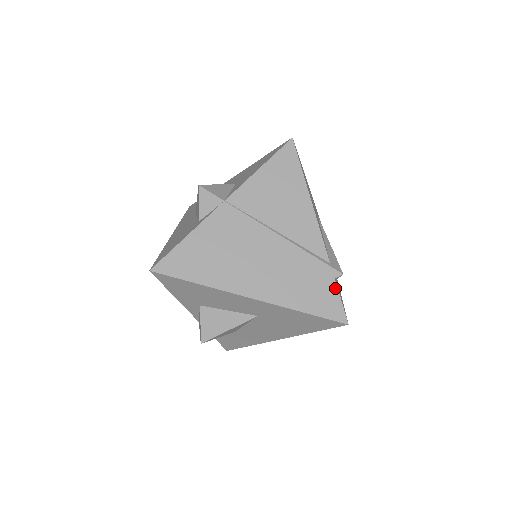
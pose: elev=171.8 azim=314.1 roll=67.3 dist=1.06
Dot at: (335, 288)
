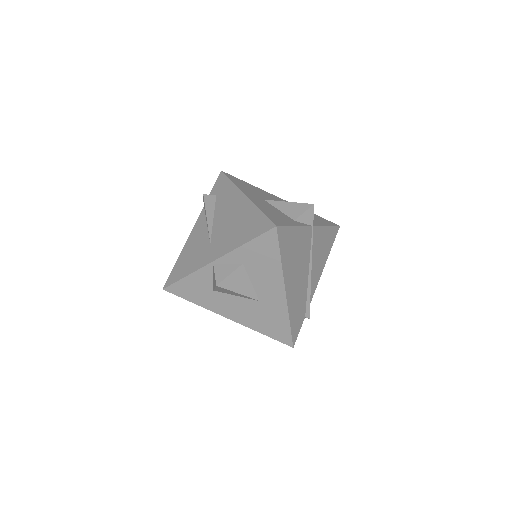
Dot at: (302, 322)
